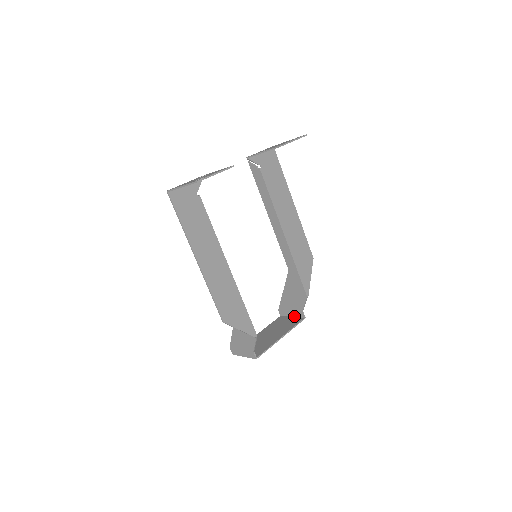
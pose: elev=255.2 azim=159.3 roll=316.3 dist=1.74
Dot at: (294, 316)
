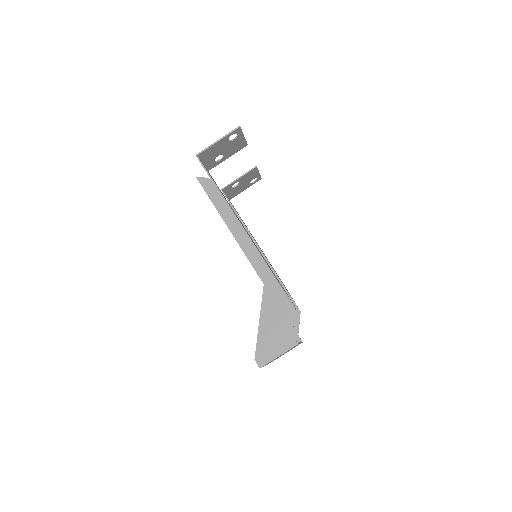
Dot at: occluded
